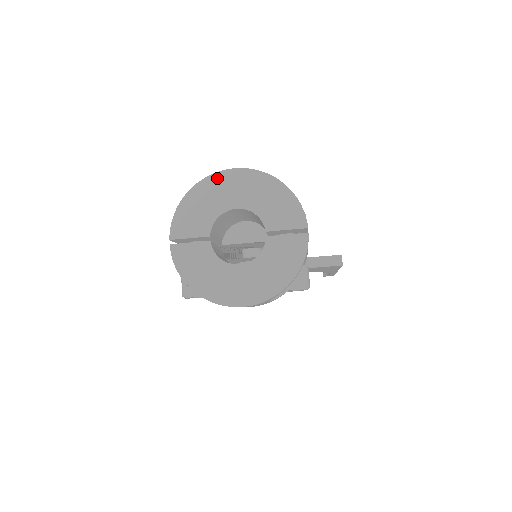
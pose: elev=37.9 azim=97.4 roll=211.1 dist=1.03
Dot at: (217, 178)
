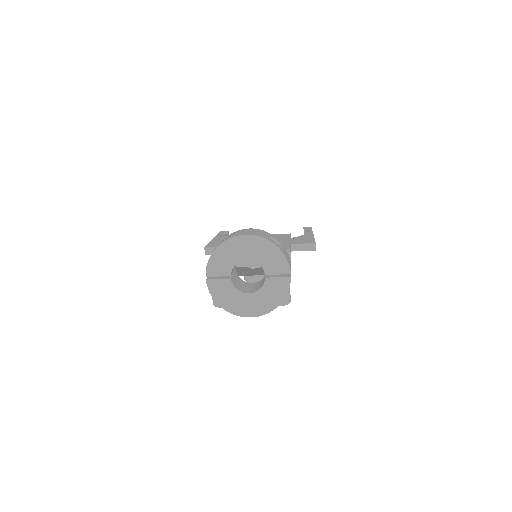
Dot at: (235, 240)
